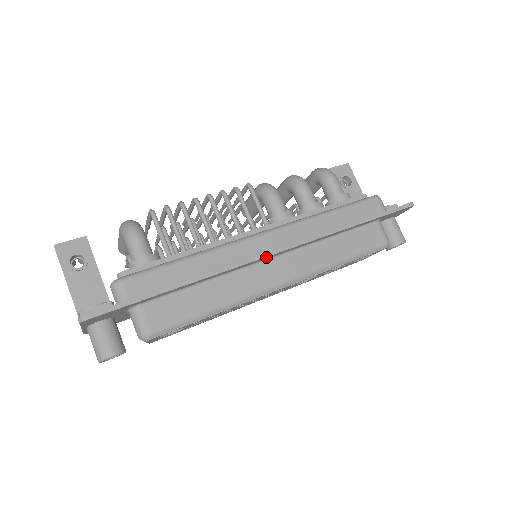
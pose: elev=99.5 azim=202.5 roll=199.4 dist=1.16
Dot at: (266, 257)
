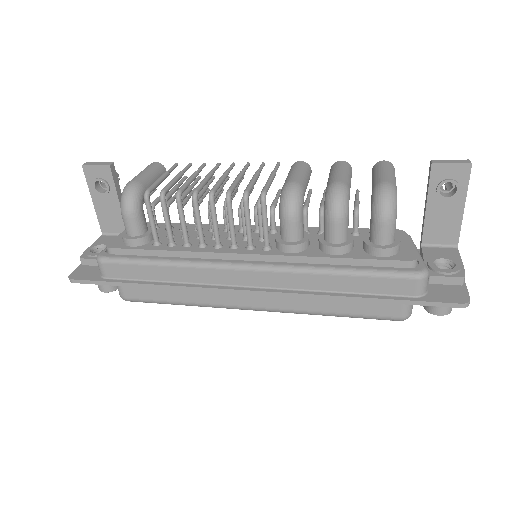
Dot at: (237, 291)
